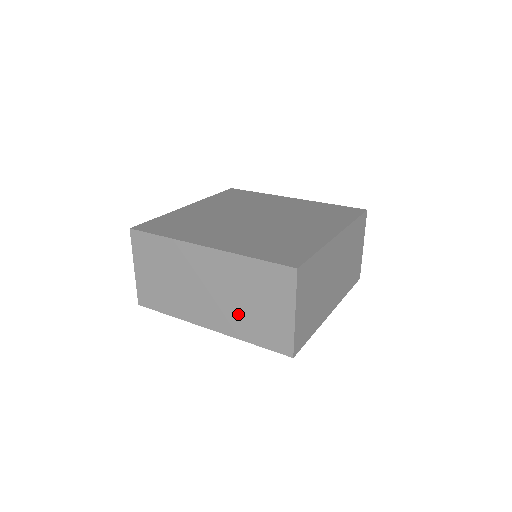
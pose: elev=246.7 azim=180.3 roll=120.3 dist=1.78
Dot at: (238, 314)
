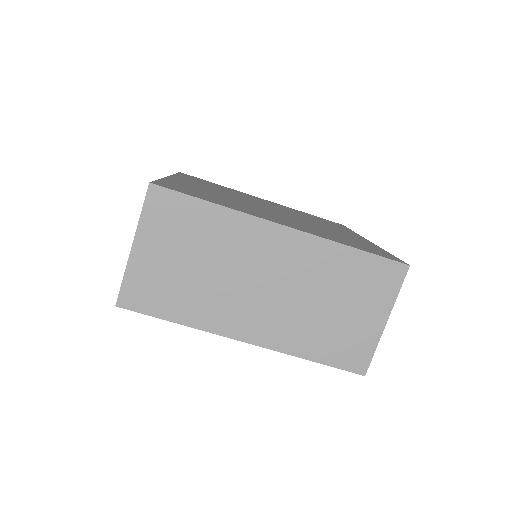
Dot at: occluded
